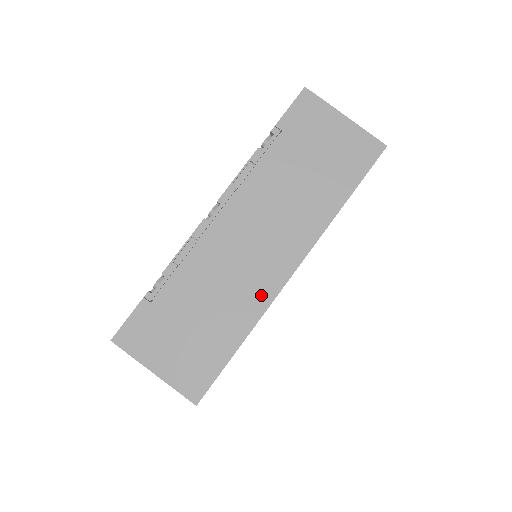
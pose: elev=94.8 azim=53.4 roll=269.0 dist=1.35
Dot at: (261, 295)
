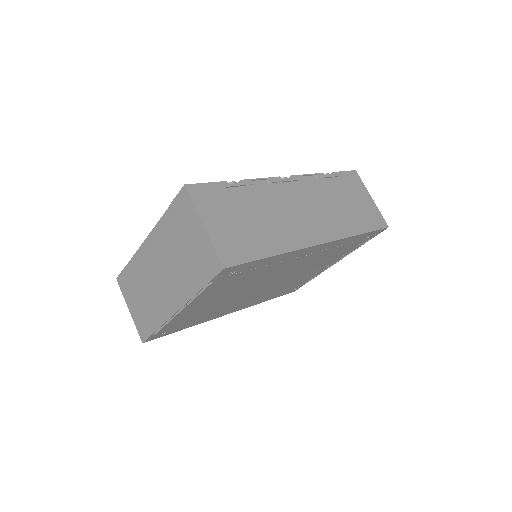
Dot at: (297, 239)
